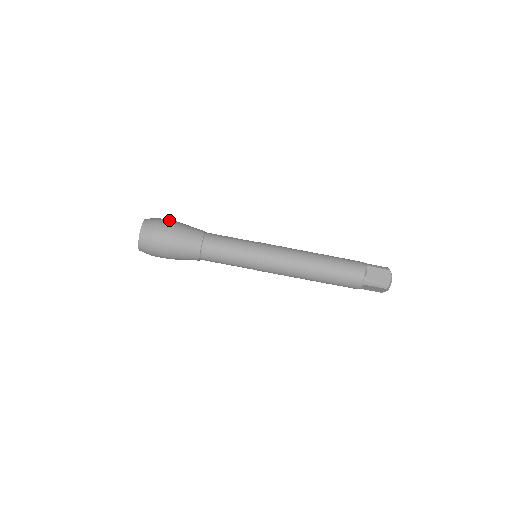
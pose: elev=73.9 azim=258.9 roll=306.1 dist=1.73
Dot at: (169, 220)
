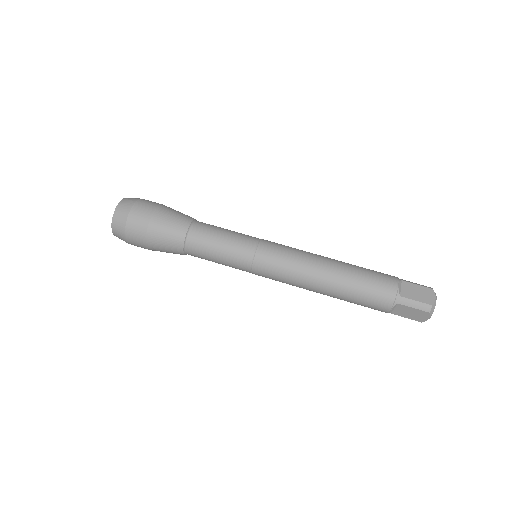
Dot at: (155, 202)
